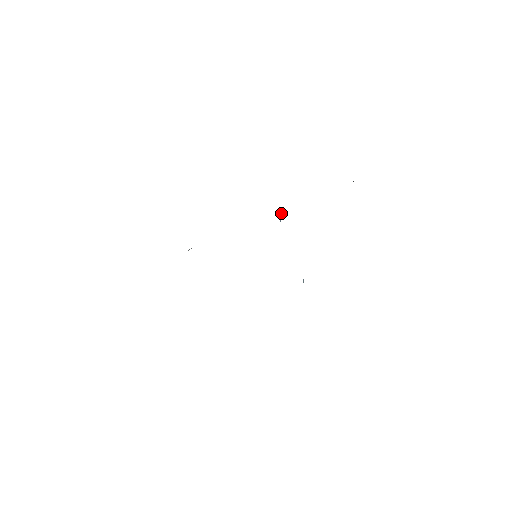
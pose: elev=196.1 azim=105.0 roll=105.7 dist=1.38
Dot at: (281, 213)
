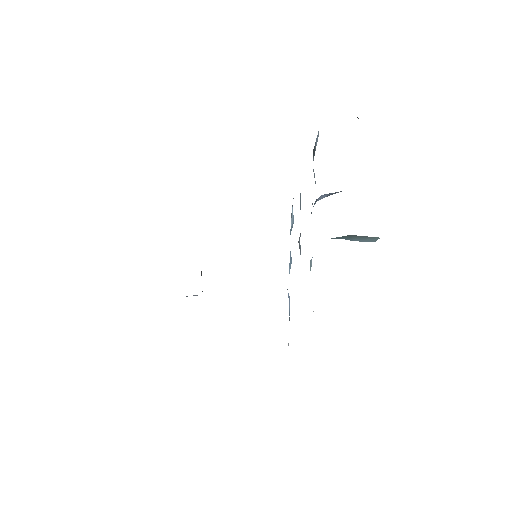
Dot at: occluded
